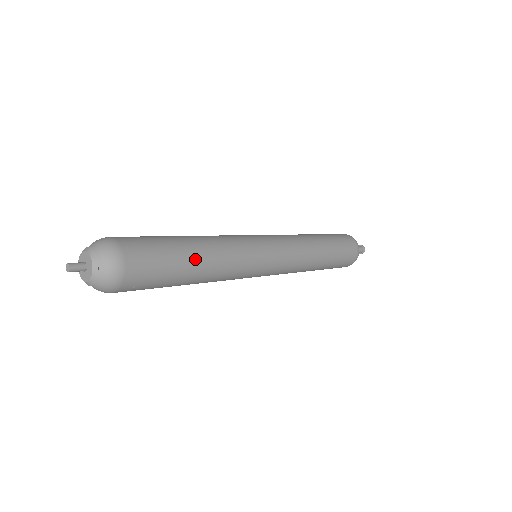
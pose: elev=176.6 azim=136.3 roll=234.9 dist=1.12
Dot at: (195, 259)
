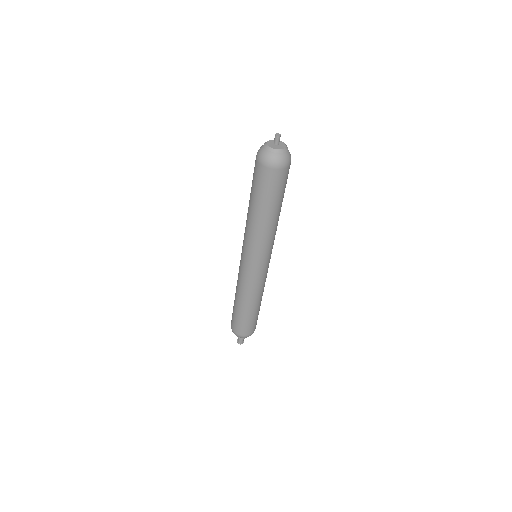
Dot at: occluded
